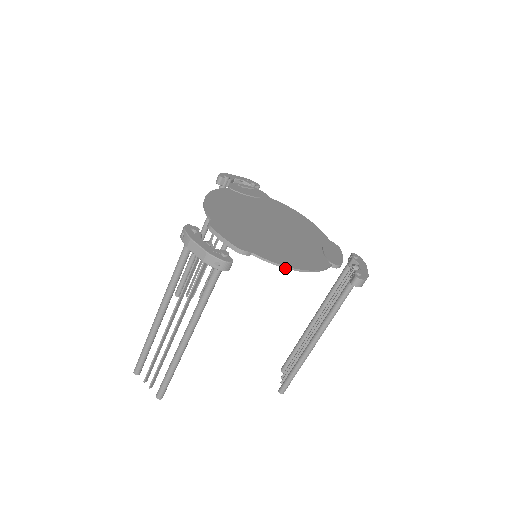
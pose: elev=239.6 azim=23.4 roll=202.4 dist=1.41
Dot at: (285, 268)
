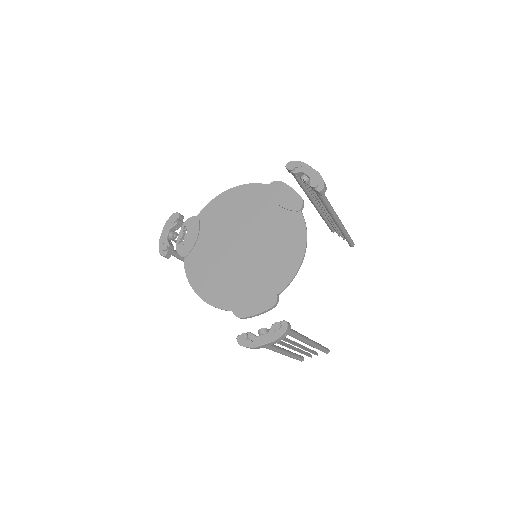
Dot at: occluded
